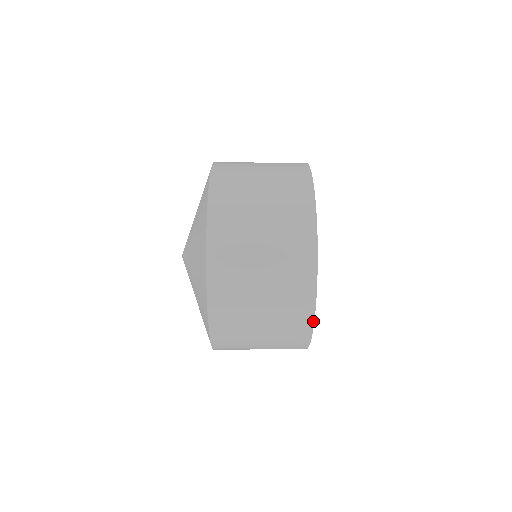
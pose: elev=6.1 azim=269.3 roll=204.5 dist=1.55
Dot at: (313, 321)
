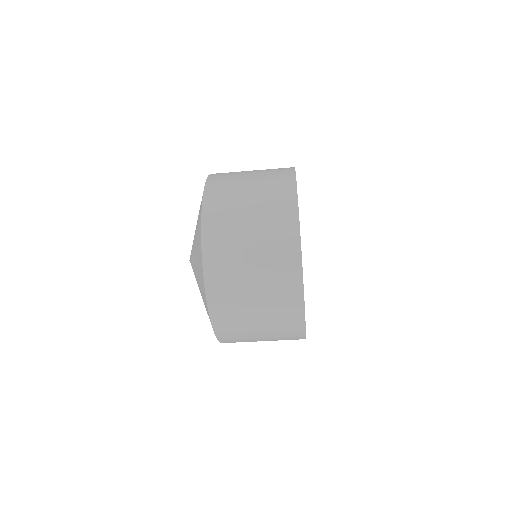
Dot at: (300, 243)
